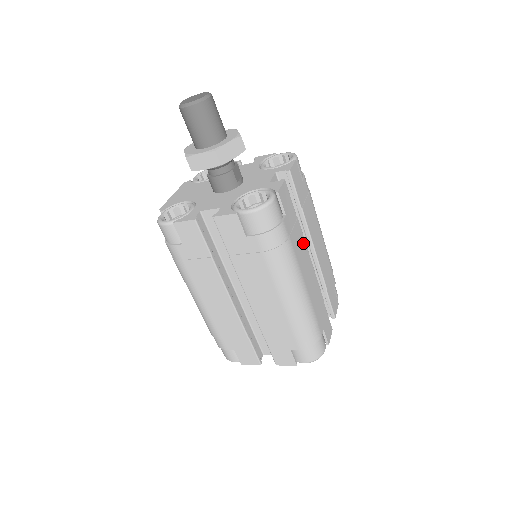
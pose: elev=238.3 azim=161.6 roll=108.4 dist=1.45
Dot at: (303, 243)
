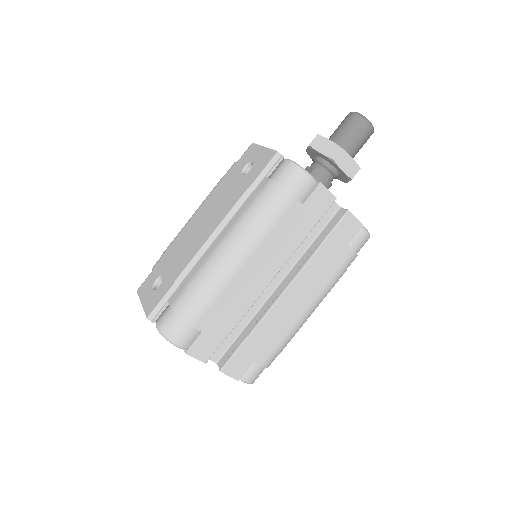
Dot at: occluded
